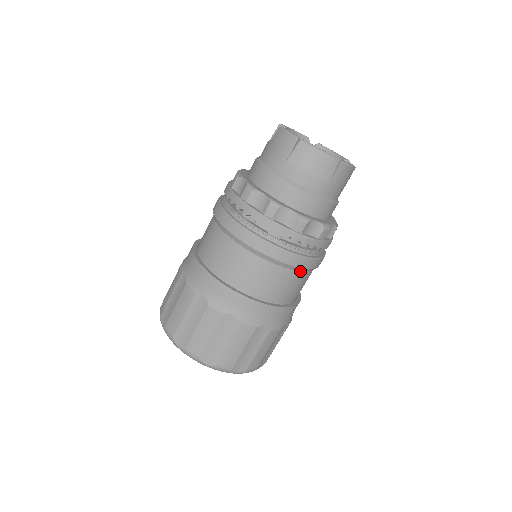
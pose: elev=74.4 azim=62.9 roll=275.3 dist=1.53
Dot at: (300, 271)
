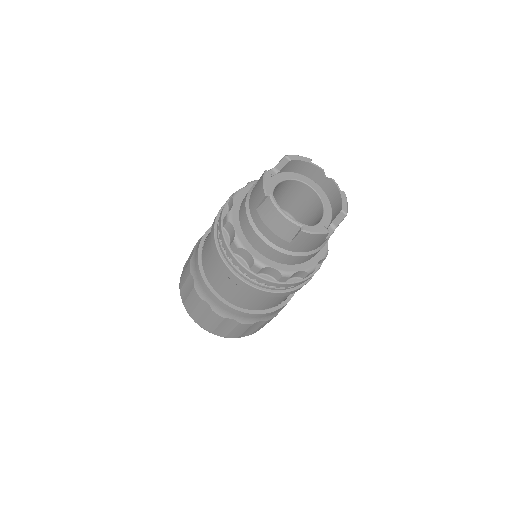
Dot at: occluded
